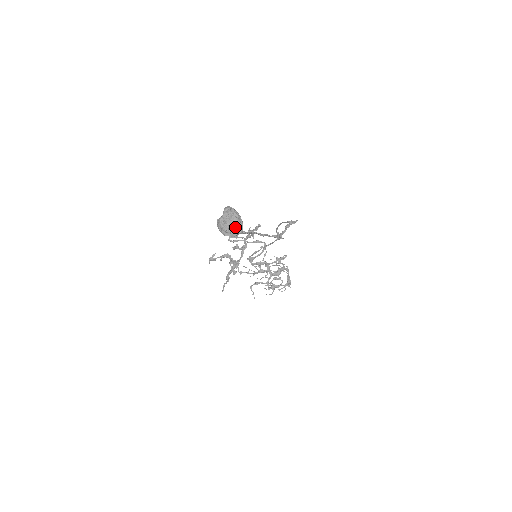
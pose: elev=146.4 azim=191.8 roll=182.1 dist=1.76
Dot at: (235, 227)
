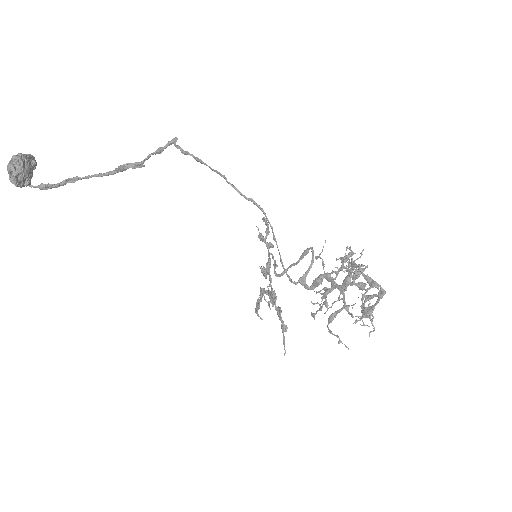
Dot at: (9, 165)
